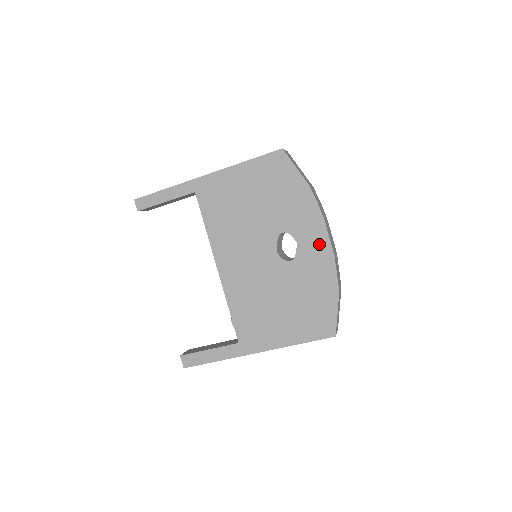
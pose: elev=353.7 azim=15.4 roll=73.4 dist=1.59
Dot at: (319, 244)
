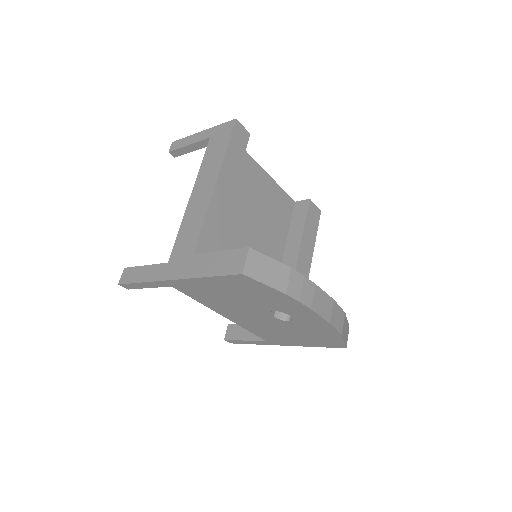
Dot at: (312, 318)
